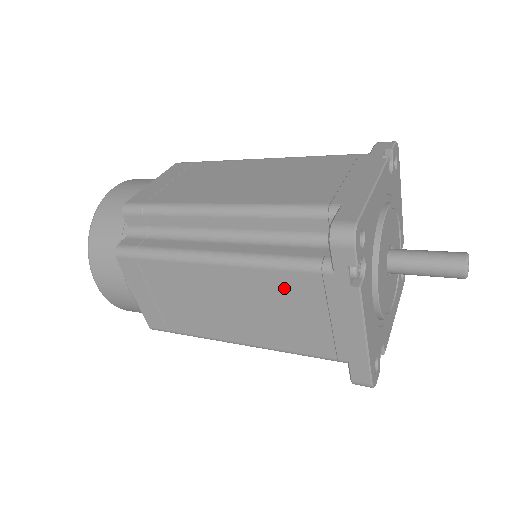
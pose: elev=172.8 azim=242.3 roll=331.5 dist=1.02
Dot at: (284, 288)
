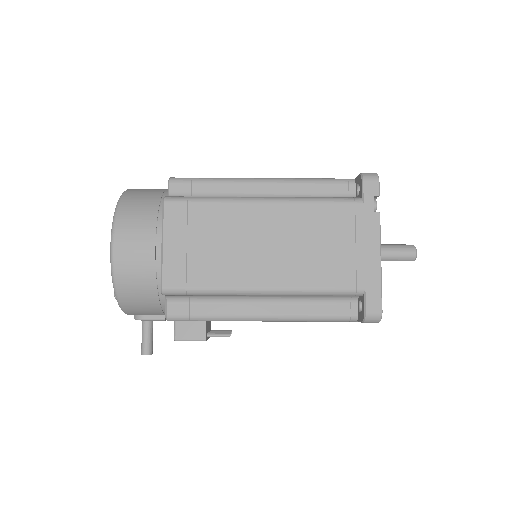
Dot at: (323, 220)
